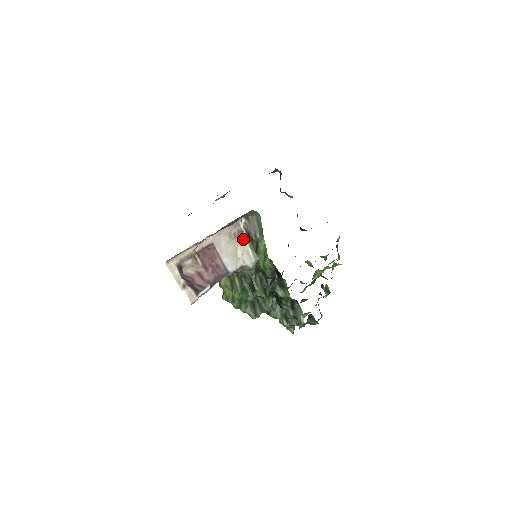
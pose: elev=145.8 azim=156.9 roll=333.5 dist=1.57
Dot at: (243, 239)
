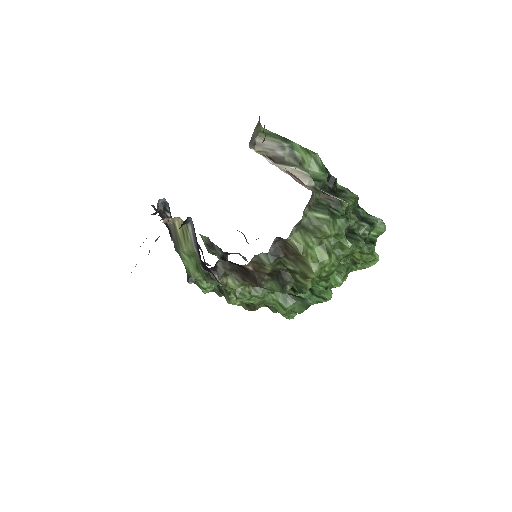
Dot at: occluded
